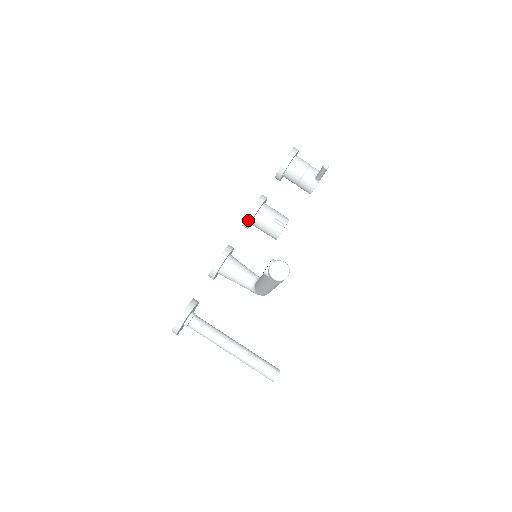
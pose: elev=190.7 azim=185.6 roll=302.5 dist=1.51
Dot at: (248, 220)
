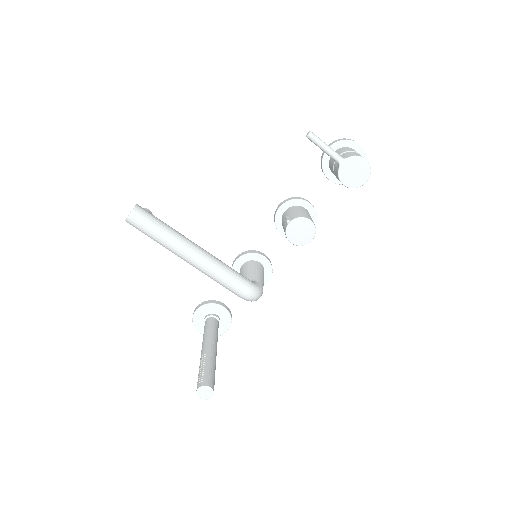
Dot at: (275, 223)
